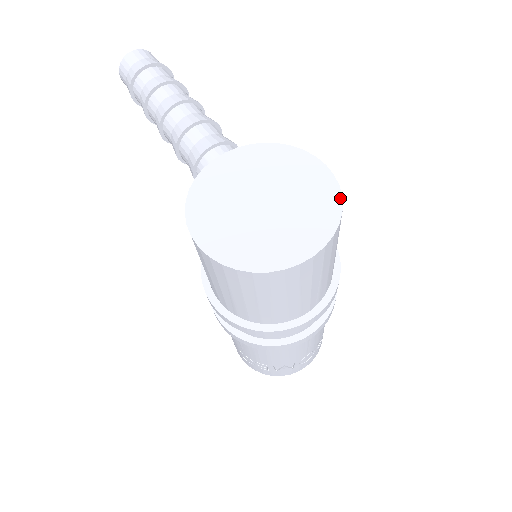
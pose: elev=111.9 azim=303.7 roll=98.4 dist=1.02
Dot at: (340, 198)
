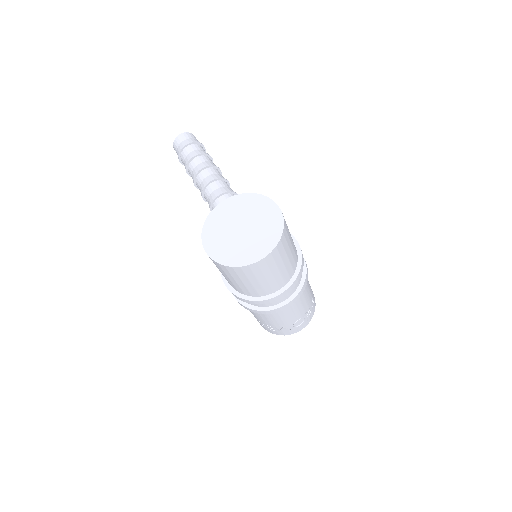
Dot at: (283, 225)
